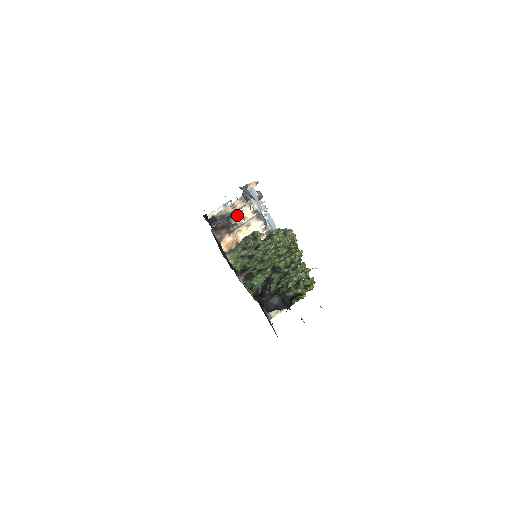
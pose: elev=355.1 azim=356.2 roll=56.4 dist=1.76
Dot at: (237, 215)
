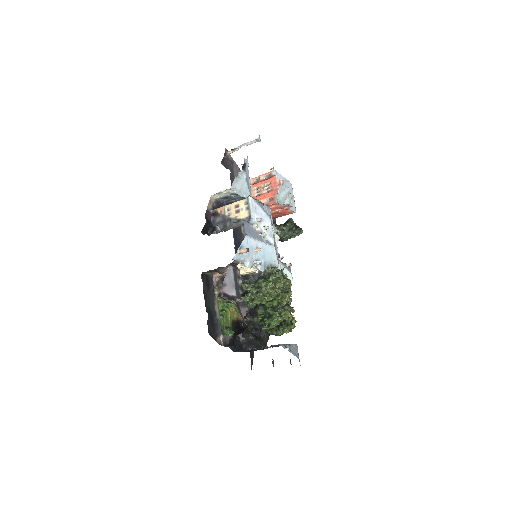
Dot at: (228, 266)
